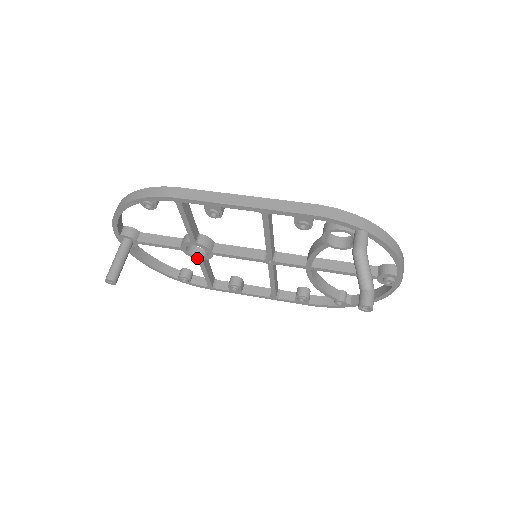
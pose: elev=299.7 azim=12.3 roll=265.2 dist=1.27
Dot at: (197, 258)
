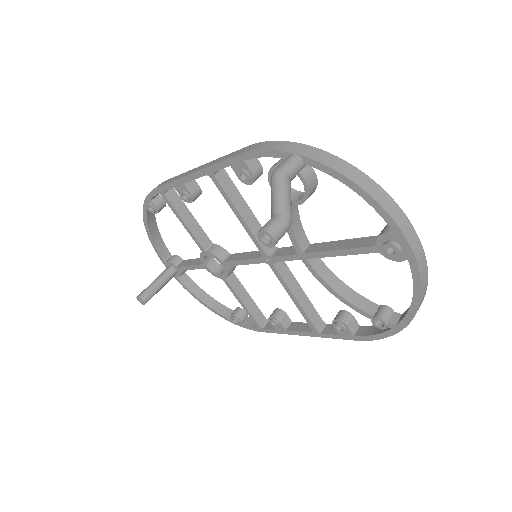
Dot at: (221, 277)
